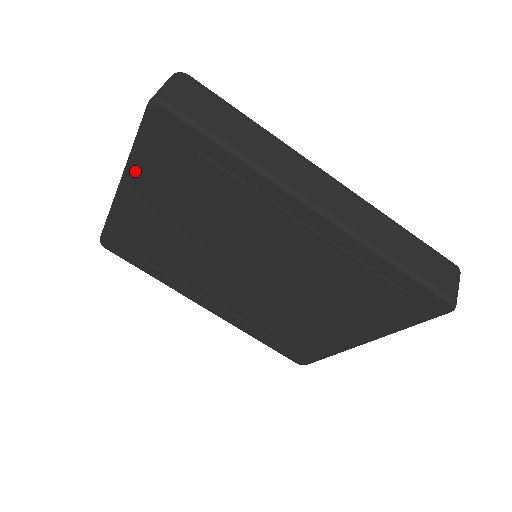
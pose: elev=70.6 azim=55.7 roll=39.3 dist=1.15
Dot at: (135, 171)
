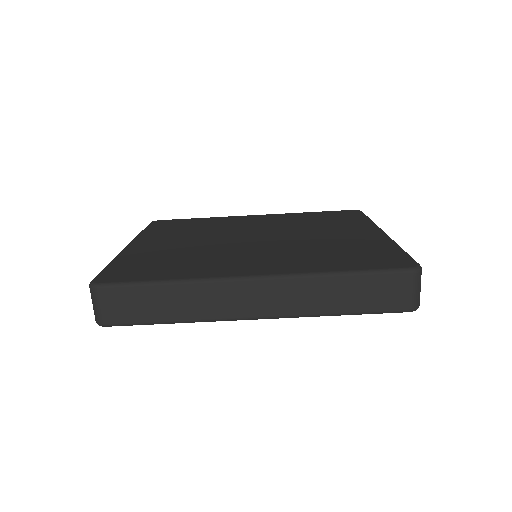
Dot at: occluded
